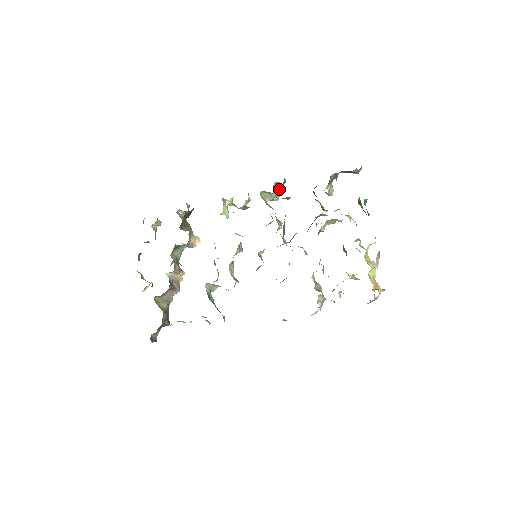
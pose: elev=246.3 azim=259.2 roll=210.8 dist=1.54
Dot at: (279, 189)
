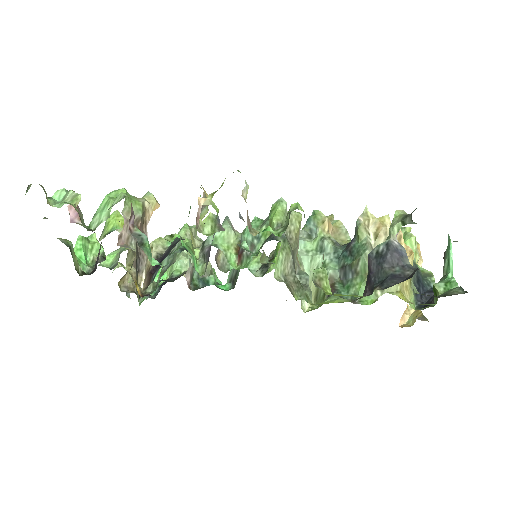
Dot at: occluded
